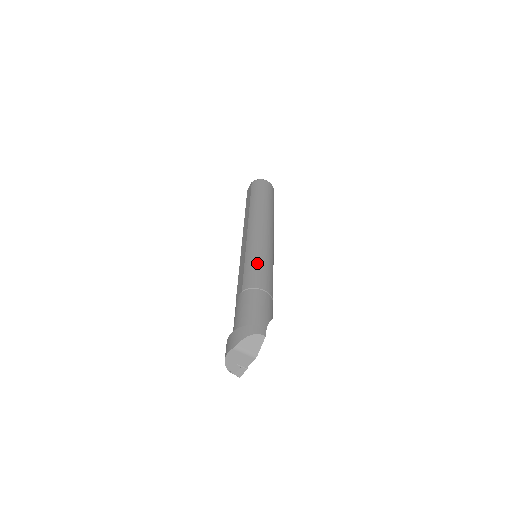
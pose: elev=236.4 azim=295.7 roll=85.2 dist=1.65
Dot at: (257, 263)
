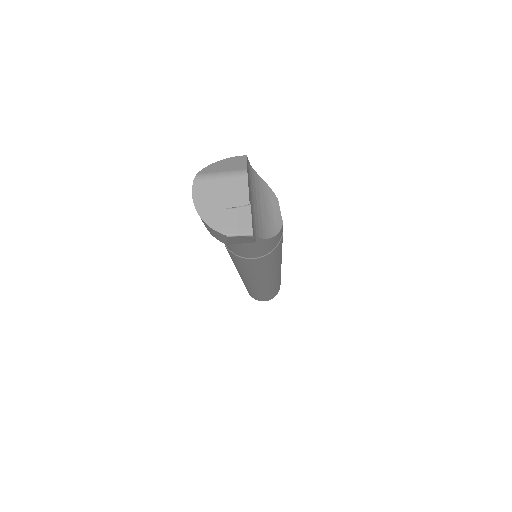
Dot at: occluded
